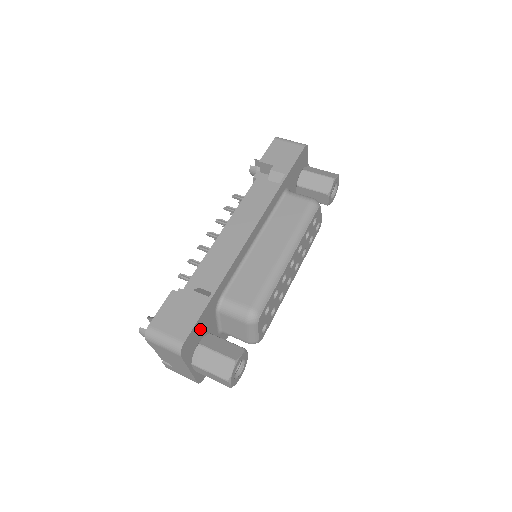
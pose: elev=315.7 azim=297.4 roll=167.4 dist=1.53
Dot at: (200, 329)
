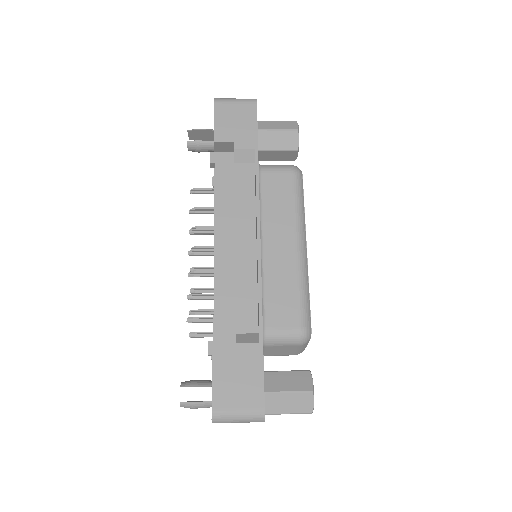
Dot at: occluded
